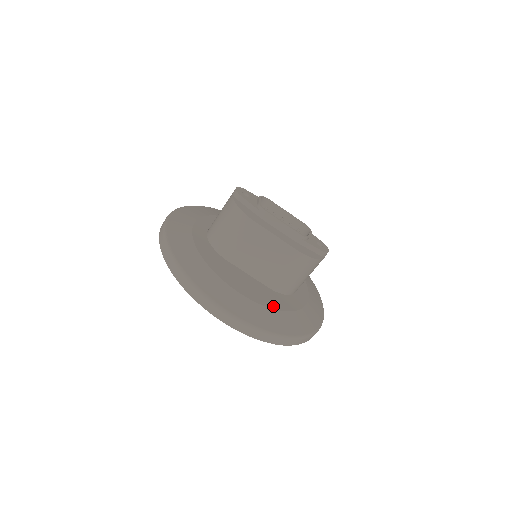
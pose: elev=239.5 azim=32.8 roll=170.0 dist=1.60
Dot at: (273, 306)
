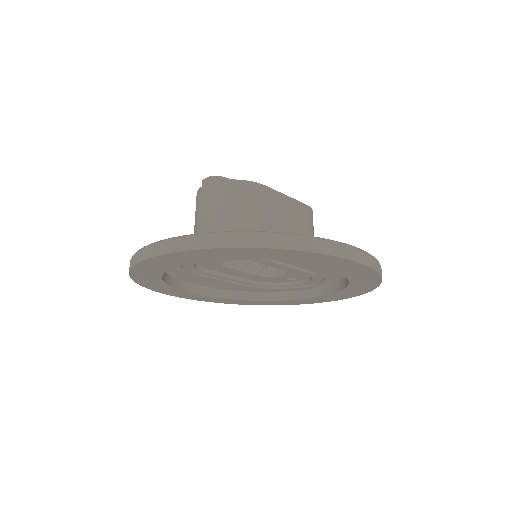
Dot at: occluded
